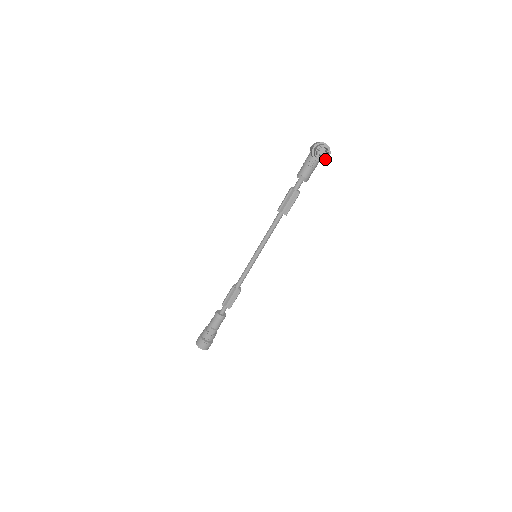
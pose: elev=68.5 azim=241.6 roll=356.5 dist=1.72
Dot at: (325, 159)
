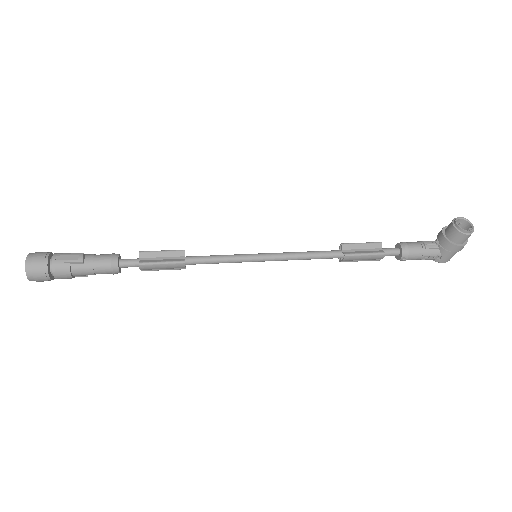
Dot at: (461, 231)
